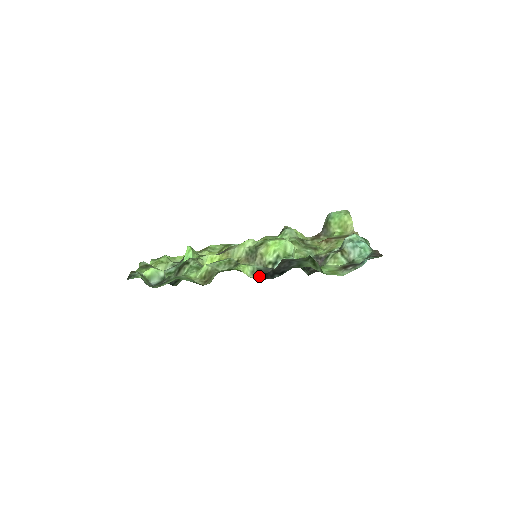
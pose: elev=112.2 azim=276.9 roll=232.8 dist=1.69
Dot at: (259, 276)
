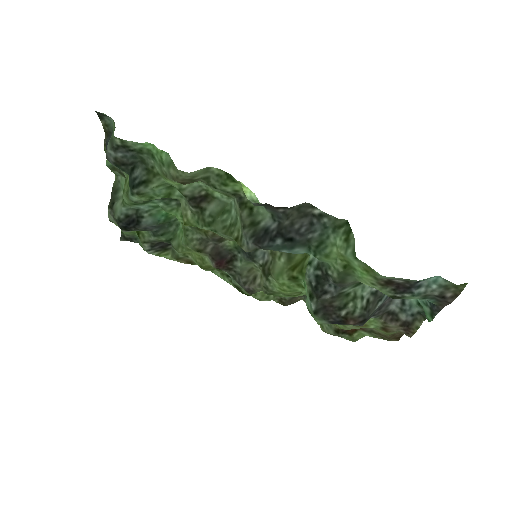
Dot at: (253, 235)
